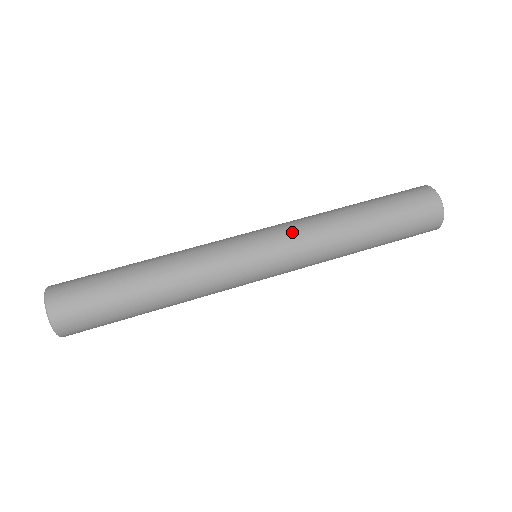
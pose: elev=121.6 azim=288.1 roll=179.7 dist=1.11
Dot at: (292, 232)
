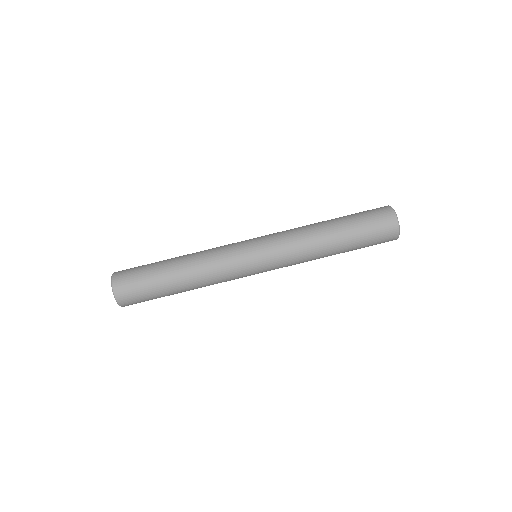
Dot at: (286, 262)
